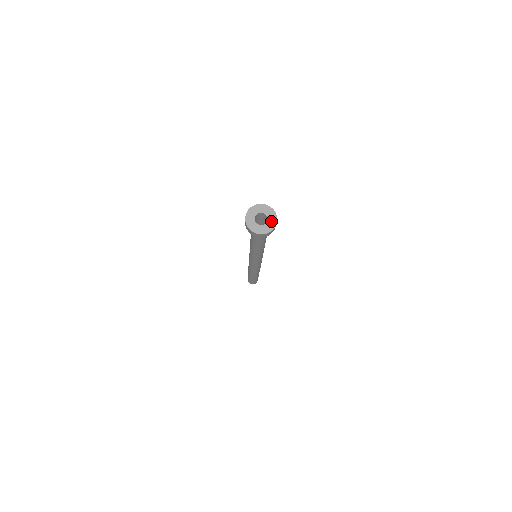
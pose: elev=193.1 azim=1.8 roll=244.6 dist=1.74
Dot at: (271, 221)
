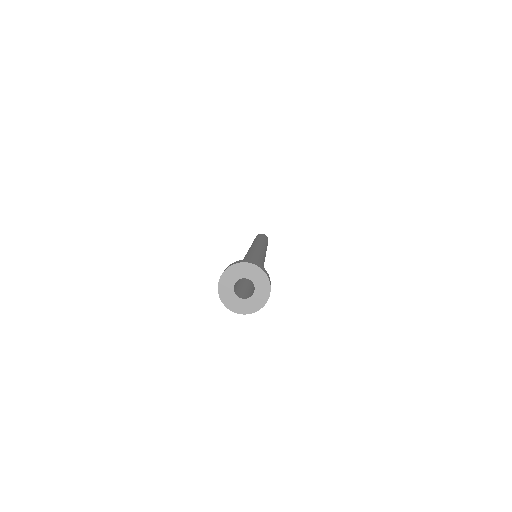
Dot at: (258, 280)
